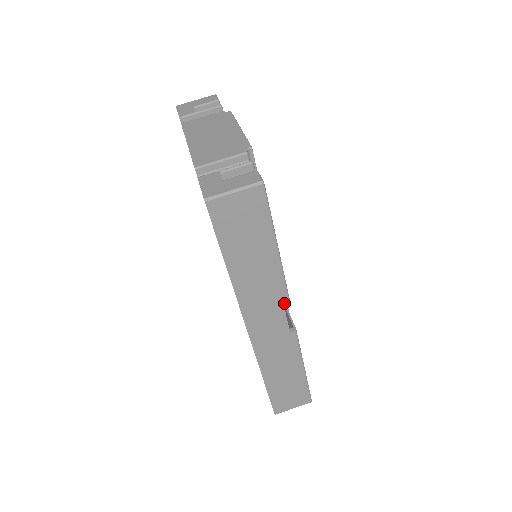
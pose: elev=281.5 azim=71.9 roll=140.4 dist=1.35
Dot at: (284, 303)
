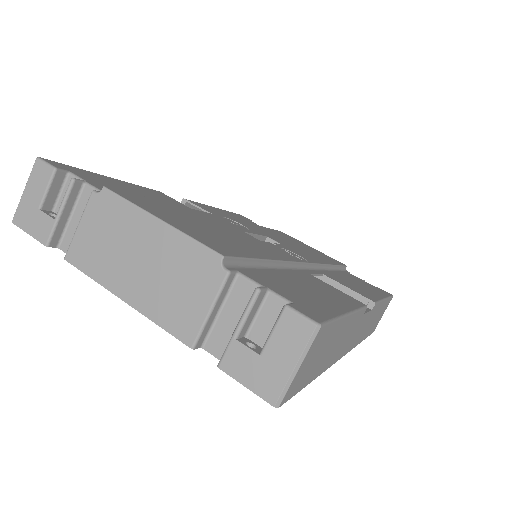
Dot at: (363, 313)
